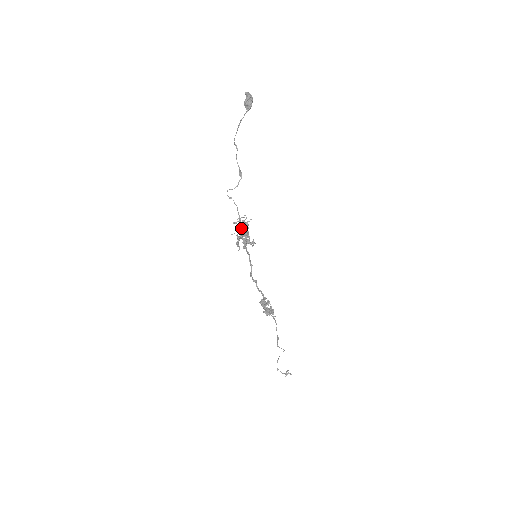
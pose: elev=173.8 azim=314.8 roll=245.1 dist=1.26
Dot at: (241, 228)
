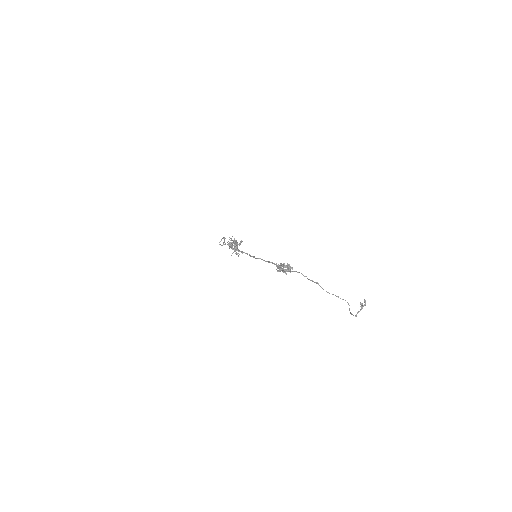
Dot at: occluded
